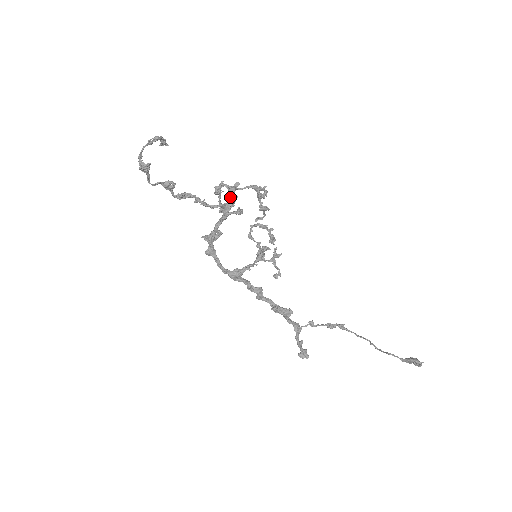
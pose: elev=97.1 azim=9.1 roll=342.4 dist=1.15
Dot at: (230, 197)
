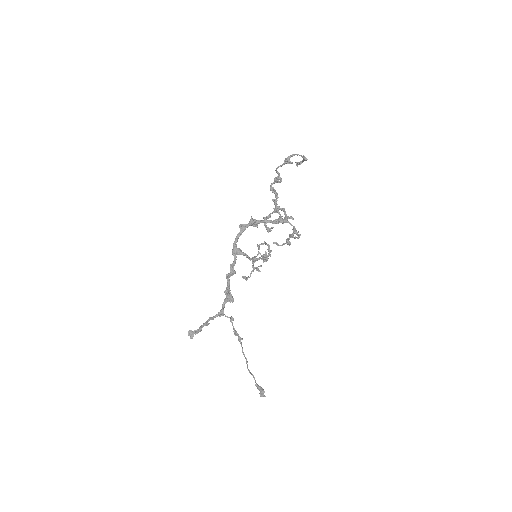
Dot at: (286, 218)
